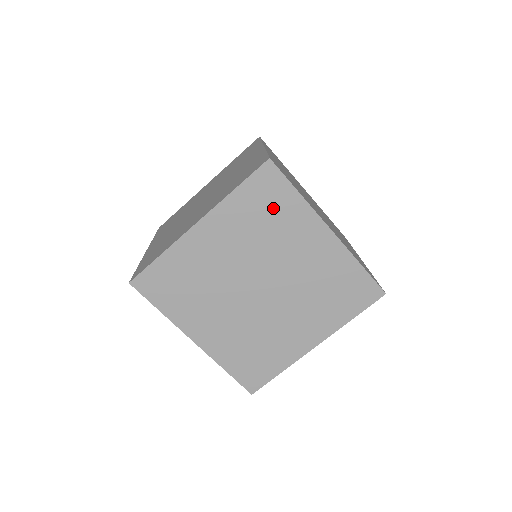
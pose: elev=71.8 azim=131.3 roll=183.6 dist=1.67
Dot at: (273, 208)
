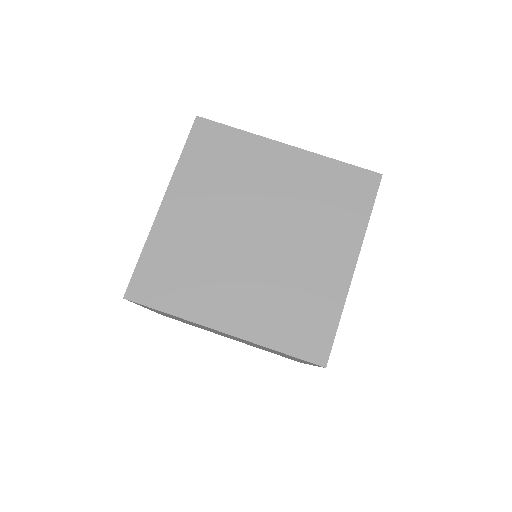
Dot at: (343, 201)
